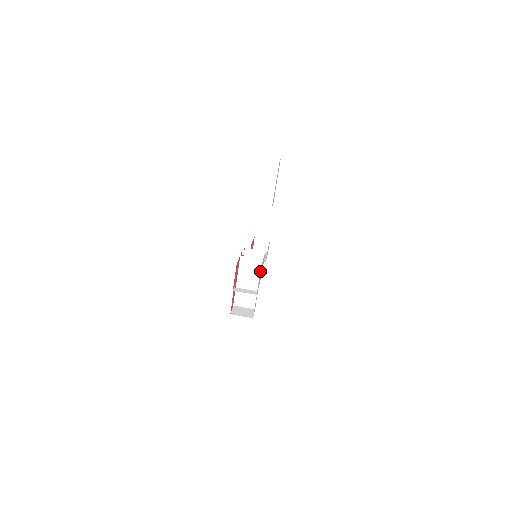
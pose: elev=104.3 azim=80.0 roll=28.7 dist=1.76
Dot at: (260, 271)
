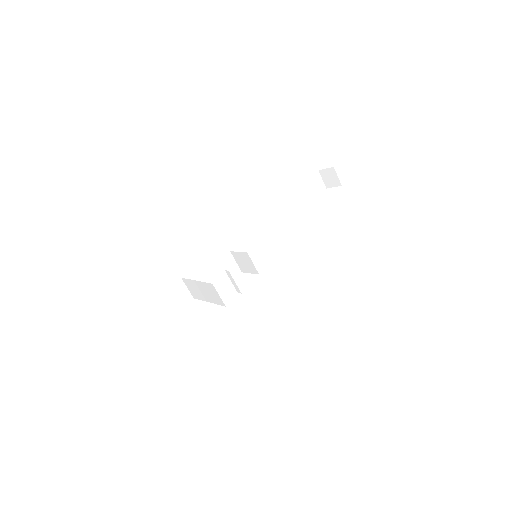
Dot at: occluded
